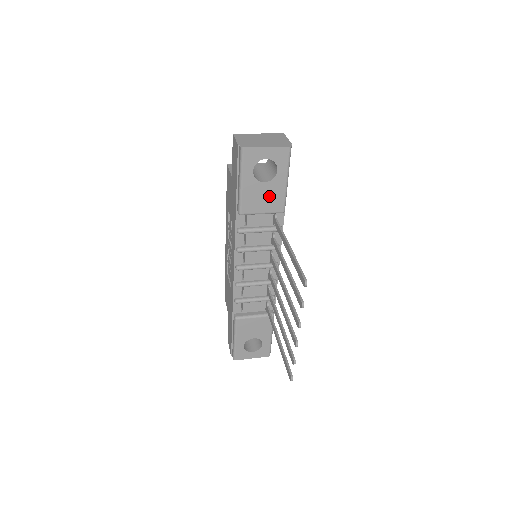
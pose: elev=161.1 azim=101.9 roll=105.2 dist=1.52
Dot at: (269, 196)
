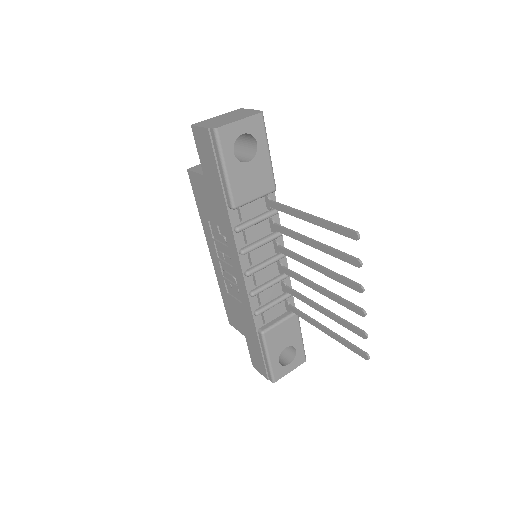
Dot at: (257, 176)
